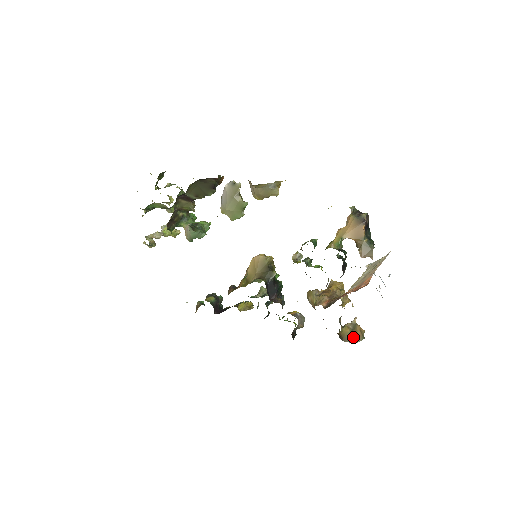
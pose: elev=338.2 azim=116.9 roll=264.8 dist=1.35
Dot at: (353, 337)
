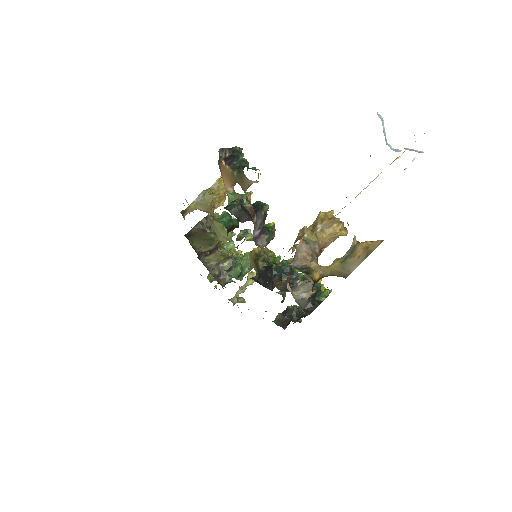
Dot at: (347, 266)
